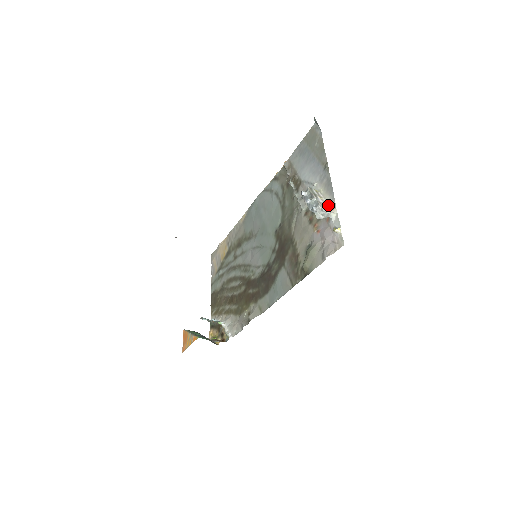
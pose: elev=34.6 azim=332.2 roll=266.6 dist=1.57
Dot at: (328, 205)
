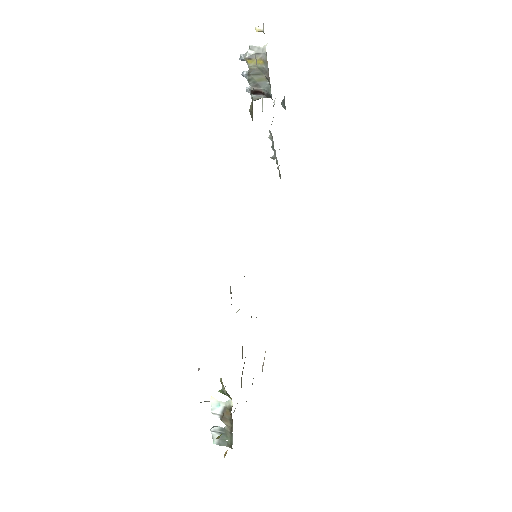
Dot at: occluded
